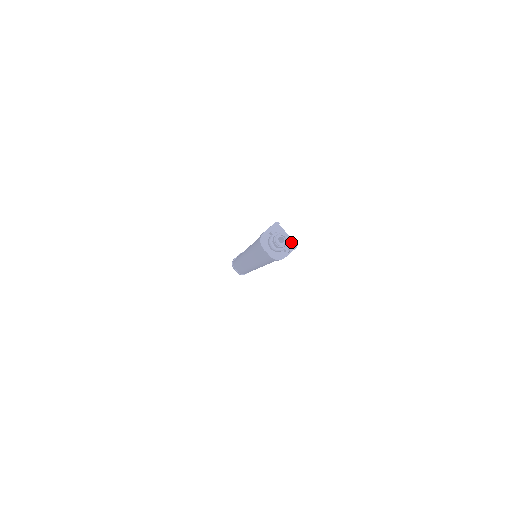
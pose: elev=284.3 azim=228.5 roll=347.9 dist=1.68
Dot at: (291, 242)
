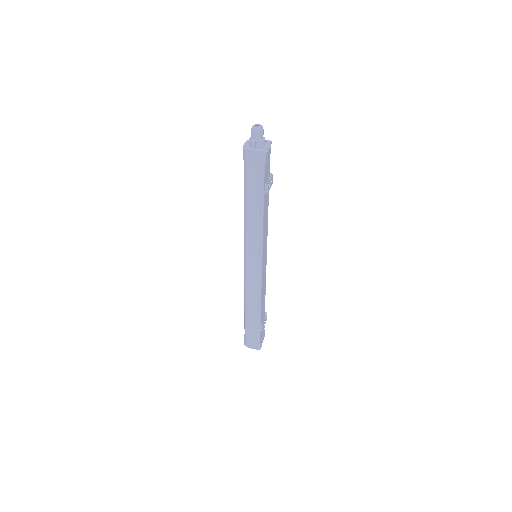
Dot at: (265, 152)
